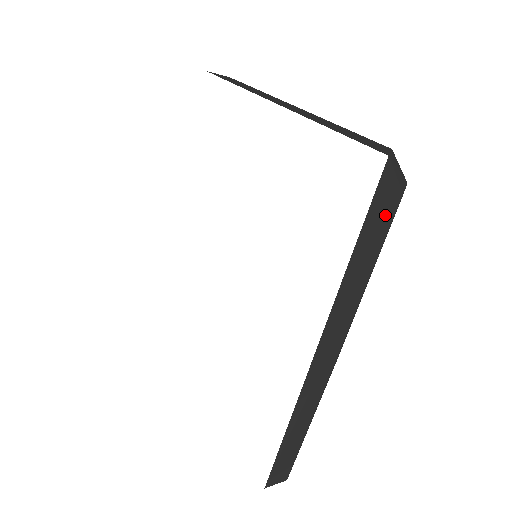
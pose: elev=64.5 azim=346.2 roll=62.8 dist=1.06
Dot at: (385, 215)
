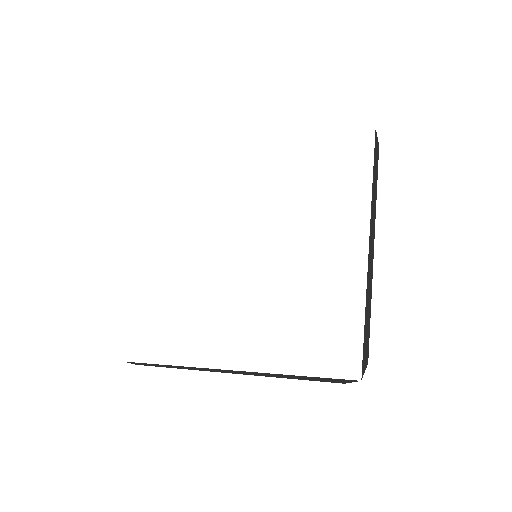
Dot at: (328, 381)
